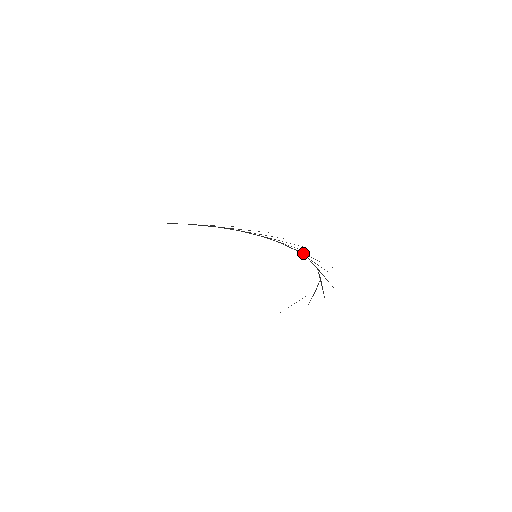
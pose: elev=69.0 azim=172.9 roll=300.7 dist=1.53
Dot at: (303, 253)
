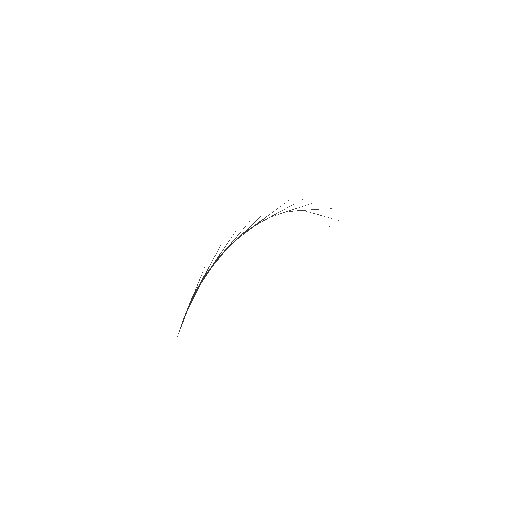
Dot at: (260, 221)
